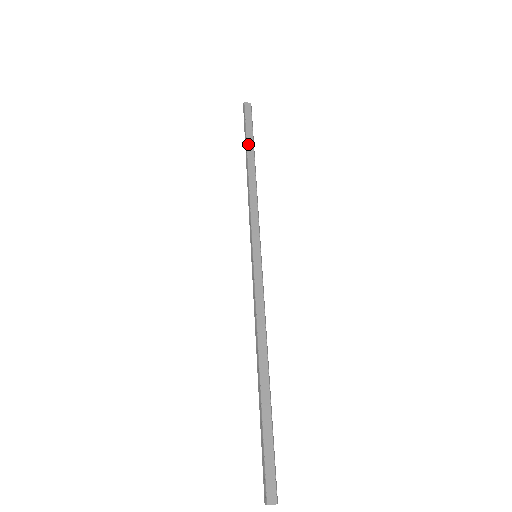
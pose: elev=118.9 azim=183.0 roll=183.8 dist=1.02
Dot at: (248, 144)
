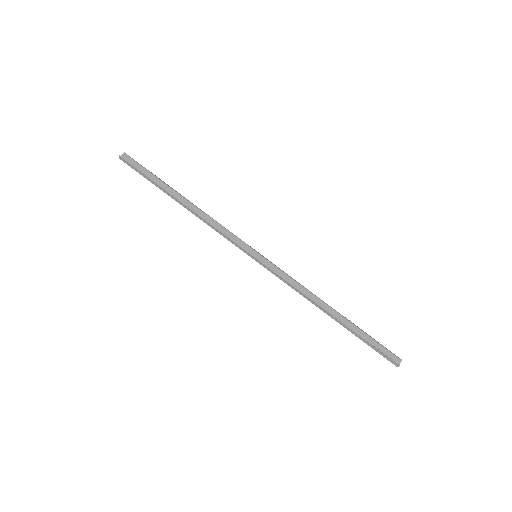
Dot at: (162, 187)
